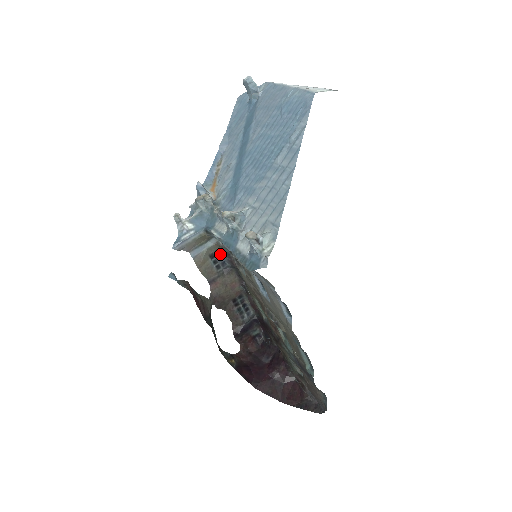
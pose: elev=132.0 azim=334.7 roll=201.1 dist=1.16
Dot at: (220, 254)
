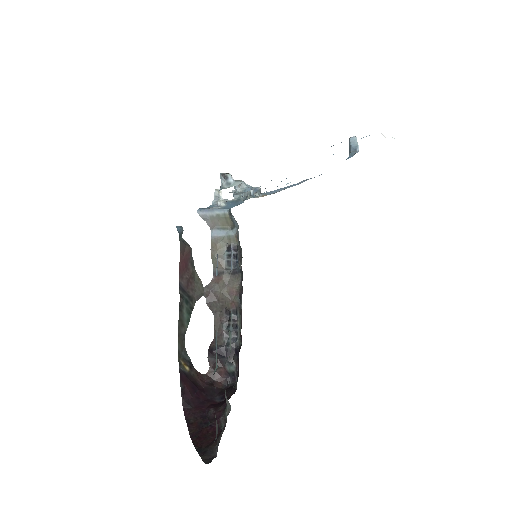
Dot at: (237, 252)
